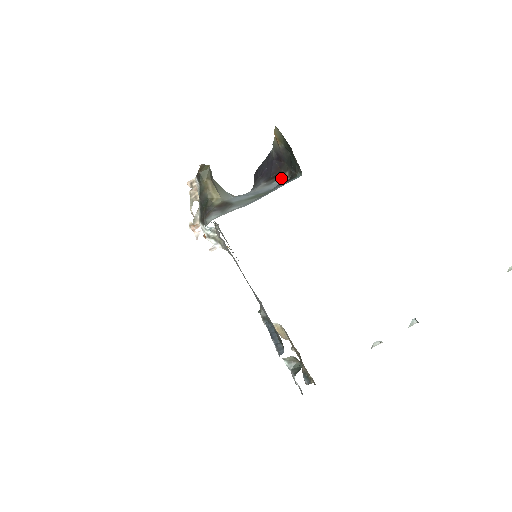
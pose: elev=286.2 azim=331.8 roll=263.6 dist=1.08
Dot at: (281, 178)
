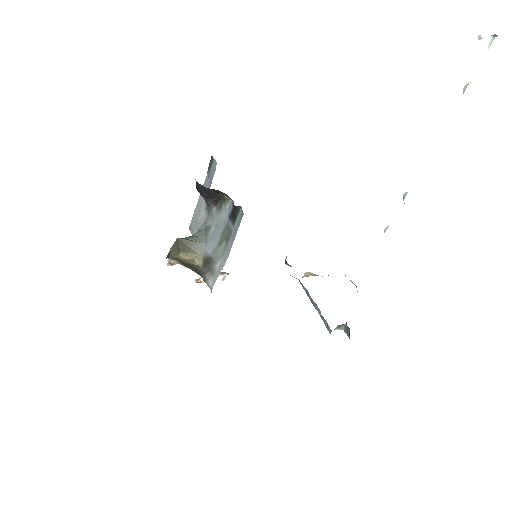
Dot at: (225, 202)
